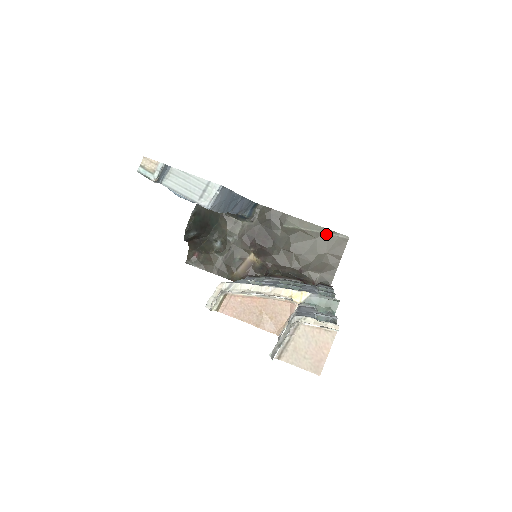
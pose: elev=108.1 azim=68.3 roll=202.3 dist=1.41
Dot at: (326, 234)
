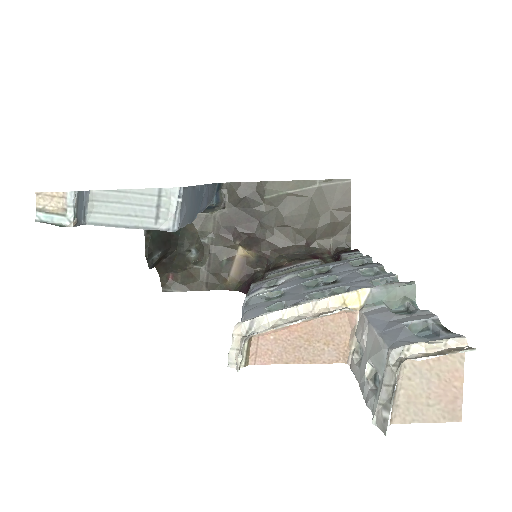
Dot at: (321, 187)
